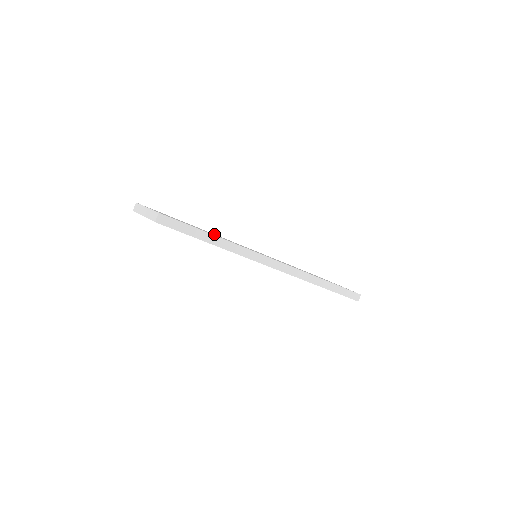
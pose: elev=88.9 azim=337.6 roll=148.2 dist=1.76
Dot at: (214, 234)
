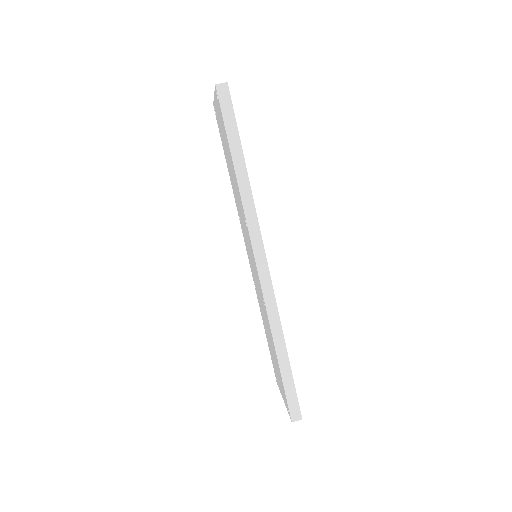
Dot at: occluded
